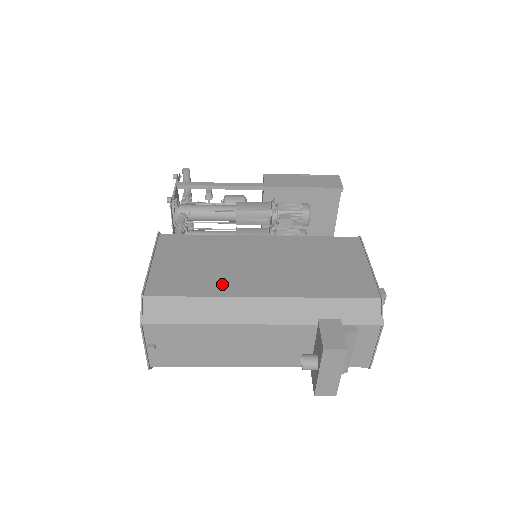
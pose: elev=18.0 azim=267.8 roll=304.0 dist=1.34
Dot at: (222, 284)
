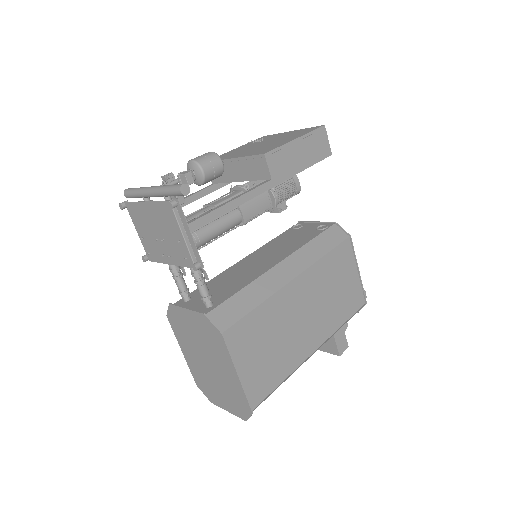
Dot at: (291, 358)
